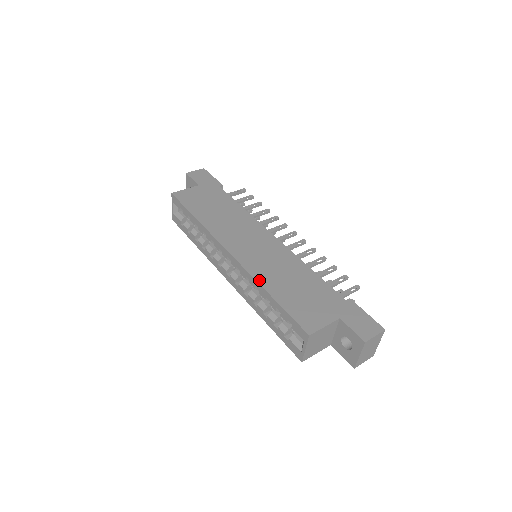
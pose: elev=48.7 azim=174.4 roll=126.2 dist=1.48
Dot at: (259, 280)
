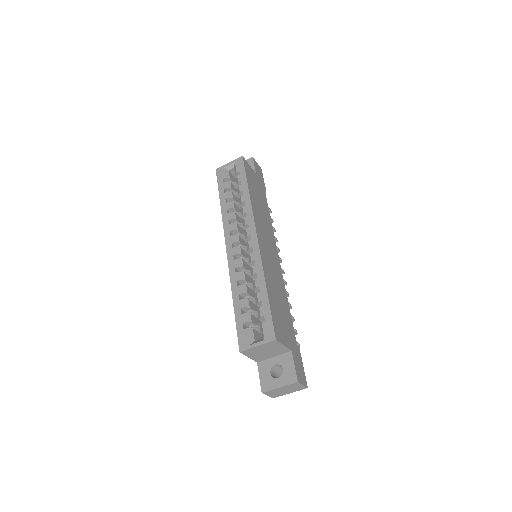
Dot at: (265, 272)
